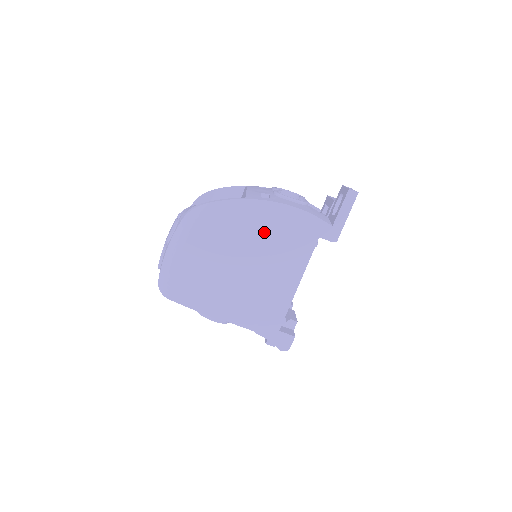
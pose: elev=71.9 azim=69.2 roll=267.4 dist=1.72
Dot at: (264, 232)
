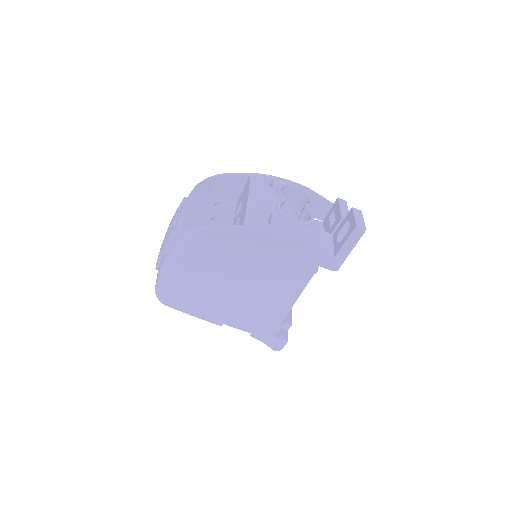
Dot at: (262, 258)
